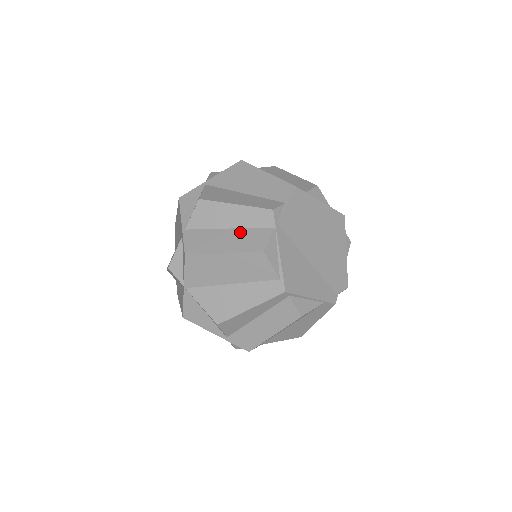
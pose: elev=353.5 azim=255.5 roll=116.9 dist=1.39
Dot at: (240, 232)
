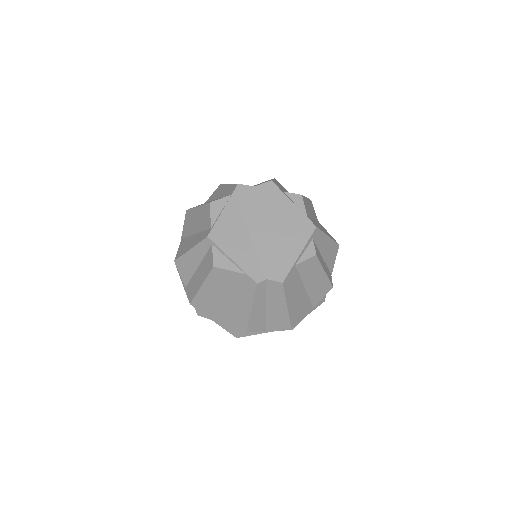
Dot at: occluded
